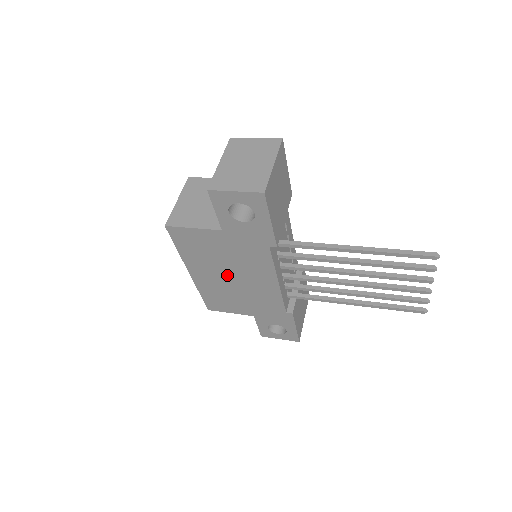
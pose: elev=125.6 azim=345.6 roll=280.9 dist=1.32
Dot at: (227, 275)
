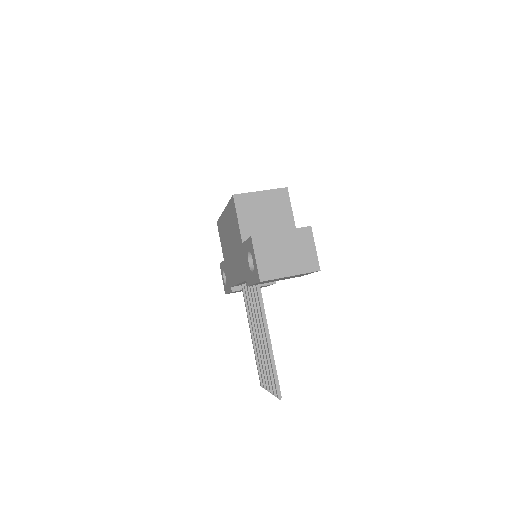
Dot at: (231, 242)
